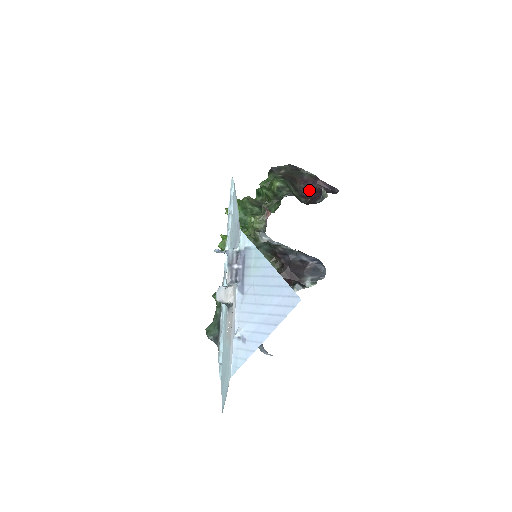
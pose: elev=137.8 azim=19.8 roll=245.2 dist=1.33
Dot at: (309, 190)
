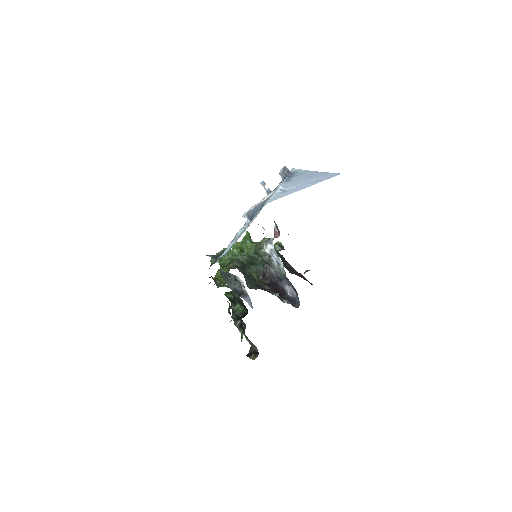
Dot at: (293, 273)
